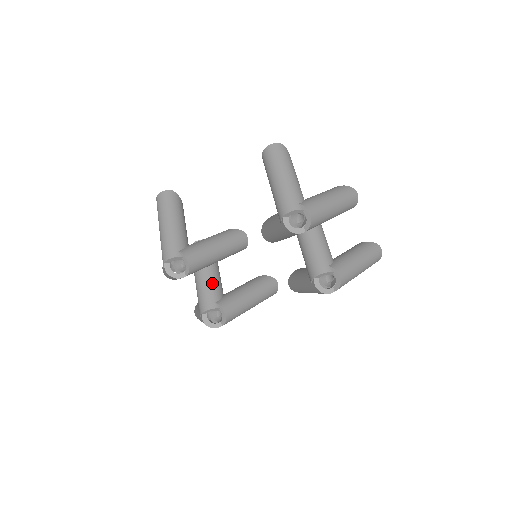
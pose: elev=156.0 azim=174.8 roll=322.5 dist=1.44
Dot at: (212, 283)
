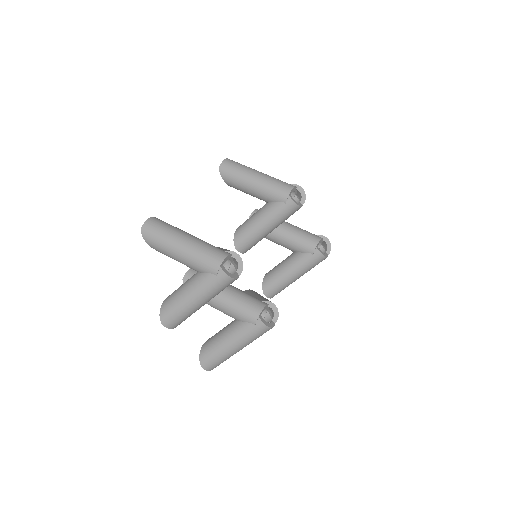
Dot at: (241, 291)
